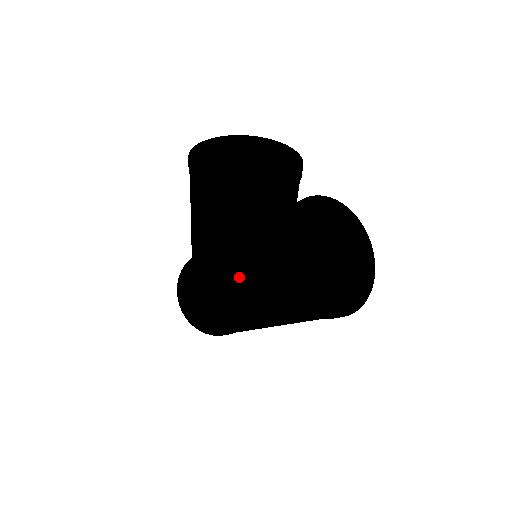
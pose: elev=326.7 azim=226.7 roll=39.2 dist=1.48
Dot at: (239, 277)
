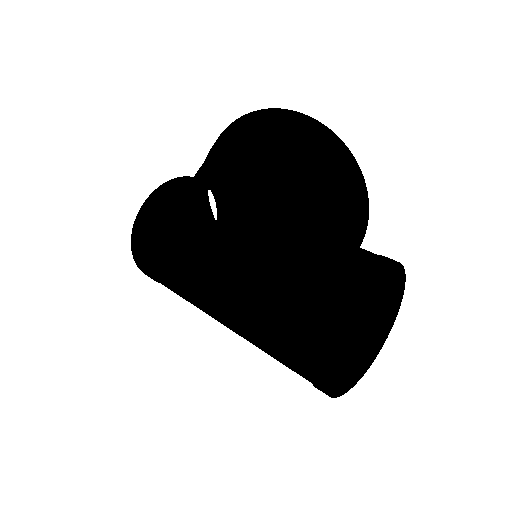
Dot at: (248, 326)
